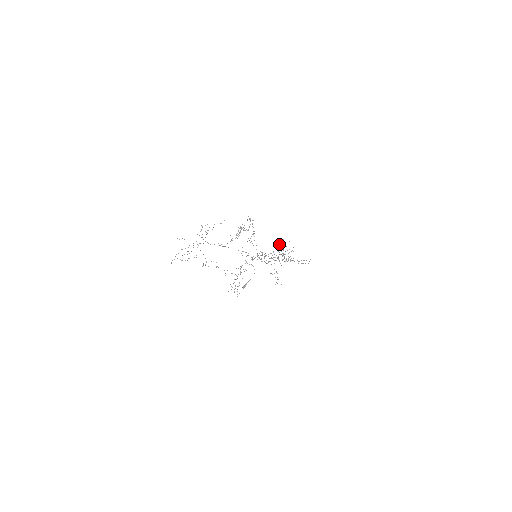
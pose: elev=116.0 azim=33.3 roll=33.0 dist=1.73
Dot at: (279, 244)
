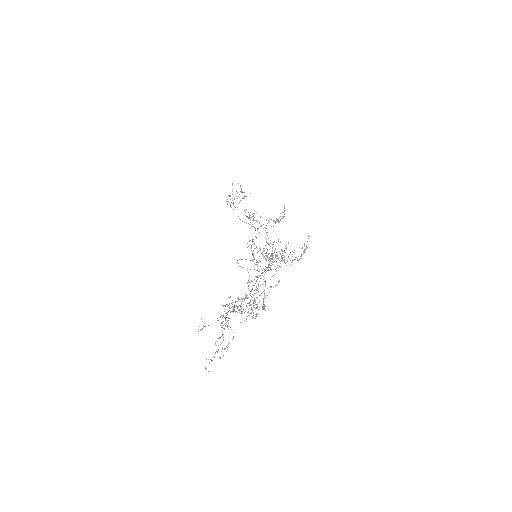
Dot at: occluded
